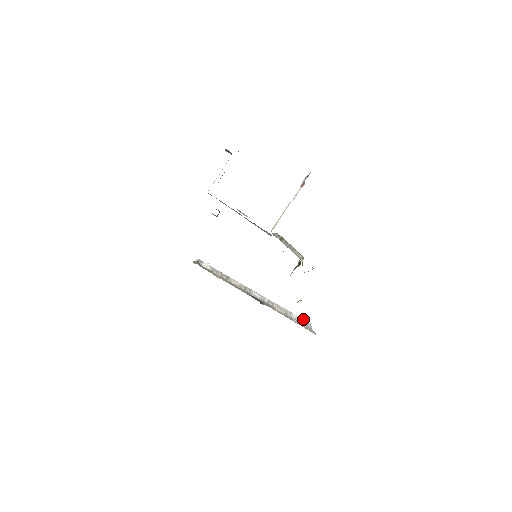
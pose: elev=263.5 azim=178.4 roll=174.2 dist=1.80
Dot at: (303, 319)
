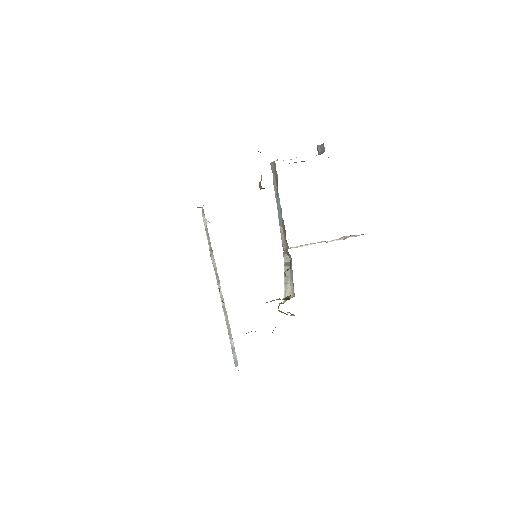
Dot at: occluded
